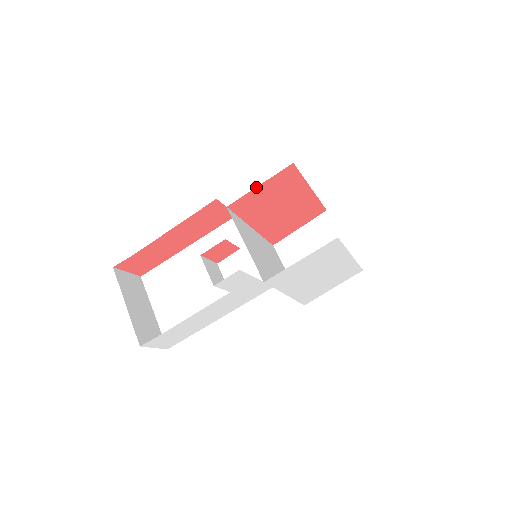
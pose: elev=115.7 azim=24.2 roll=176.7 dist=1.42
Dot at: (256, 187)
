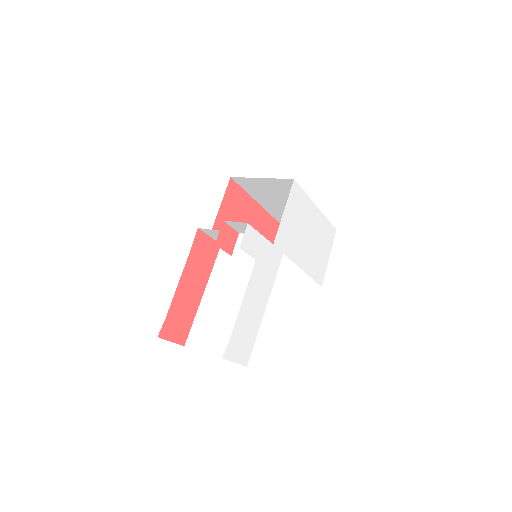
Dot at: (219, 209)
